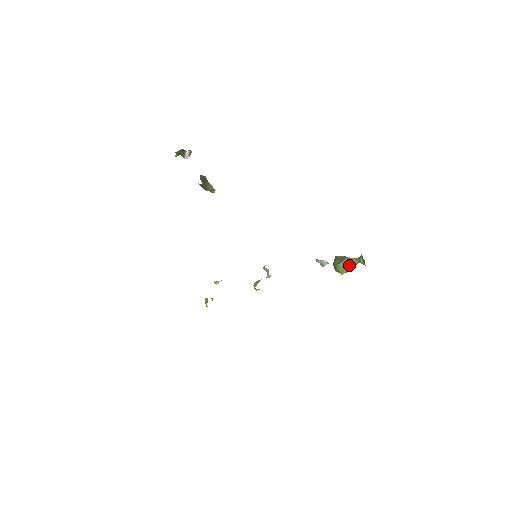
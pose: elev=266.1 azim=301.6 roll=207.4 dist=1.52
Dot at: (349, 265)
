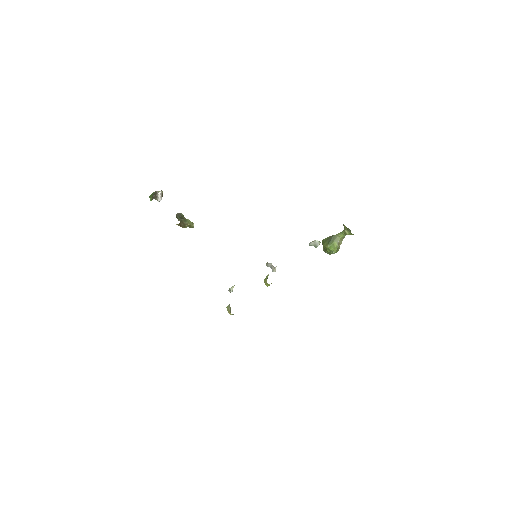
Dot at: (337, 241)
